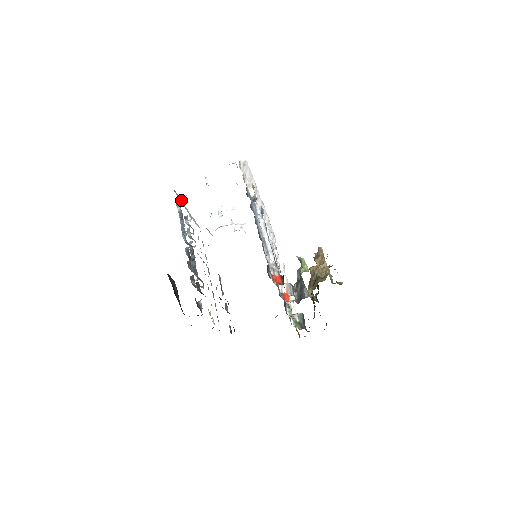
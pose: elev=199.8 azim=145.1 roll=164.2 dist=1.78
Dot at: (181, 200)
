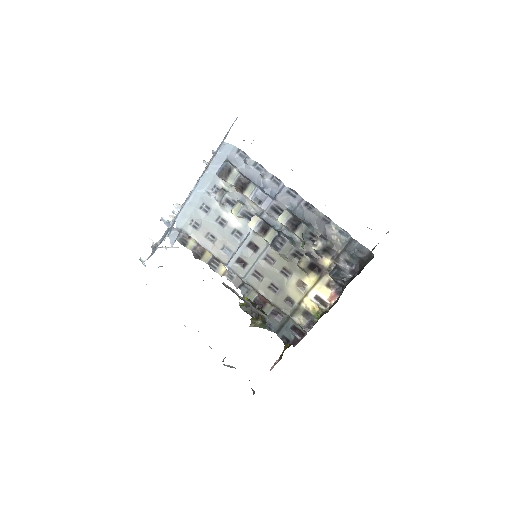
Dot at: (217, 165)
